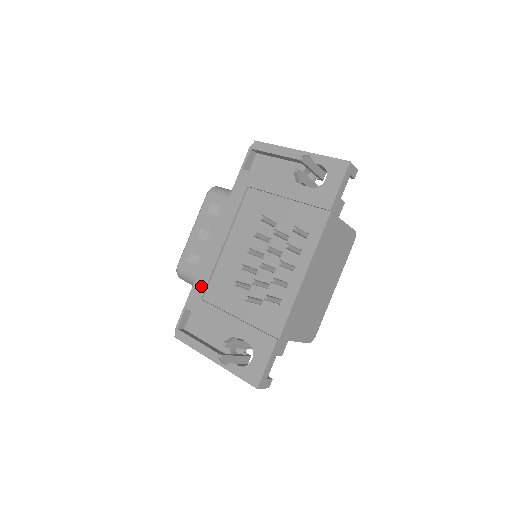
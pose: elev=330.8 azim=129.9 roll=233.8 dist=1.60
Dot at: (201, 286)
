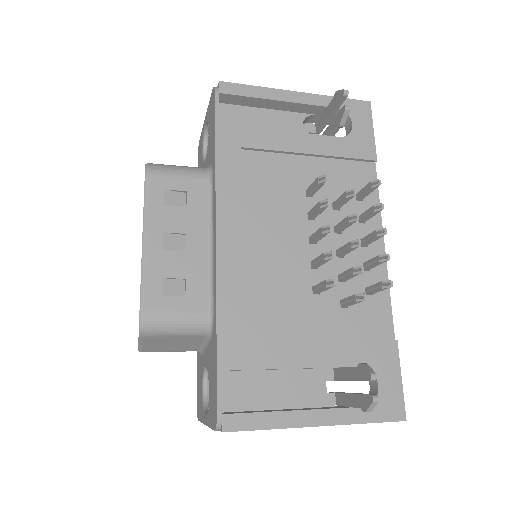
Dot at: (235, 321)
